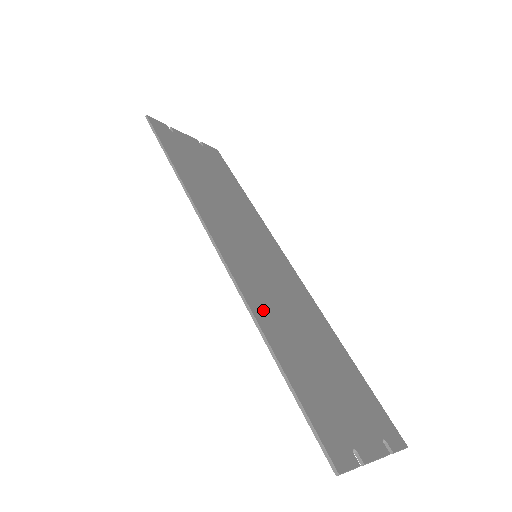
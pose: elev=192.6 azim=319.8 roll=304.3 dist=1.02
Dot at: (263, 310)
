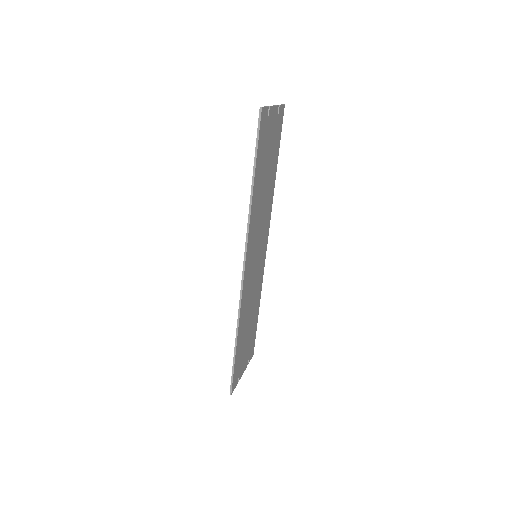
Dot at: (243, 313)
